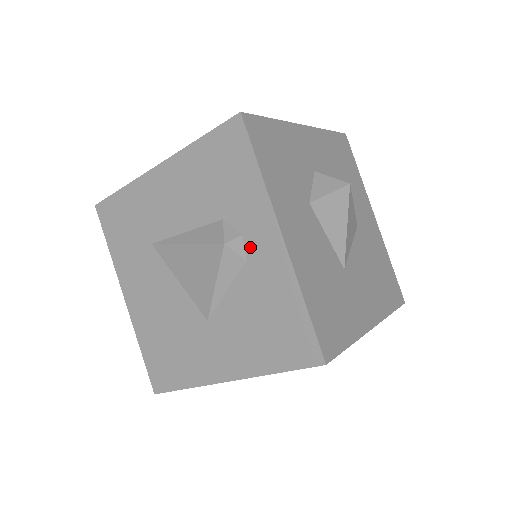
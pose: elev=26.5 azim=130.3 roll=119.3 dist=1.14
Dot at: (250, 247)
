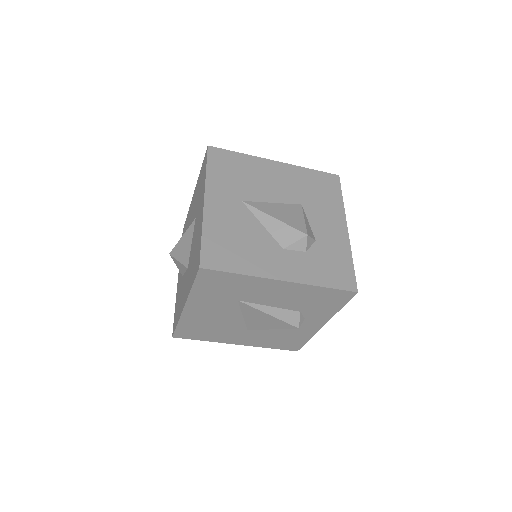
Dot at: (304, 323)
